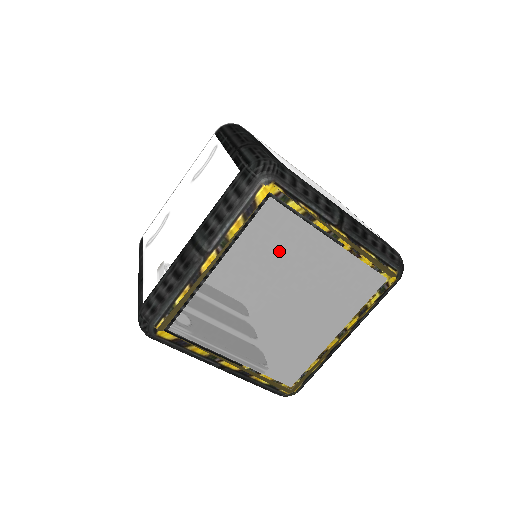
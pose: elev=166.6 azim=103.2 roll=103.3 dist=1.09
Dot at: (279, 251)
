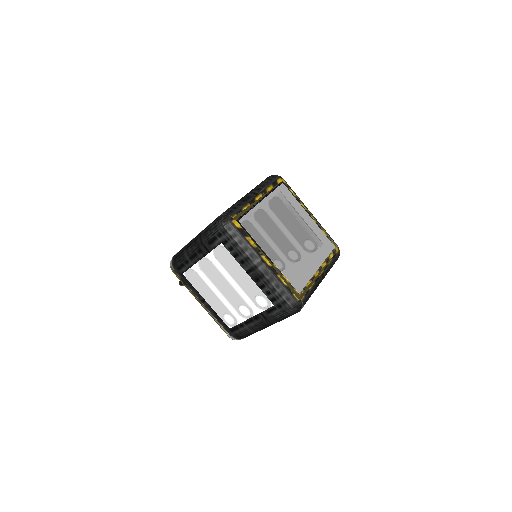
Dot at: (288, 208)
